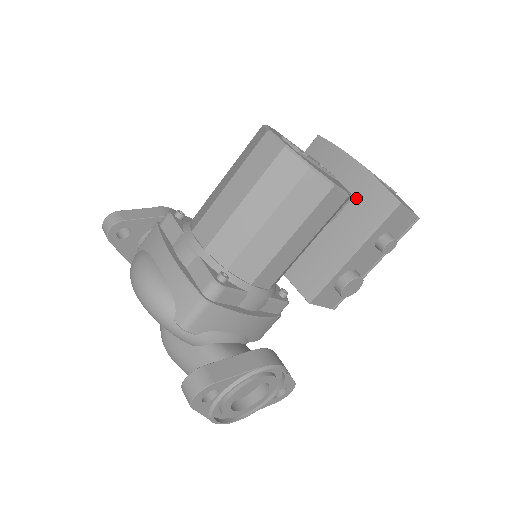
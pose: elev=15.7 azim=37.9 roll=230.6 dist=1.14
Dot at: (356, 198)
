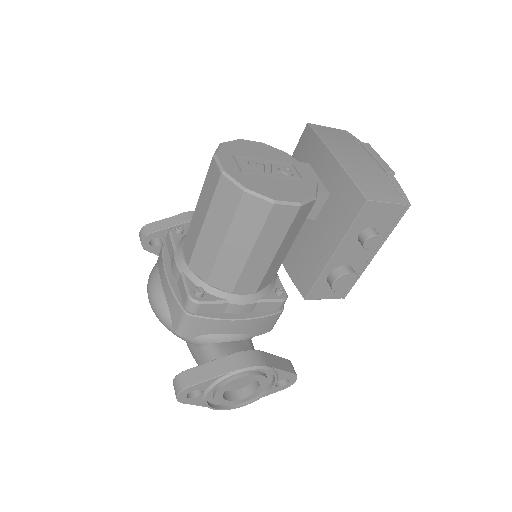
Dot at: (332, 195)
